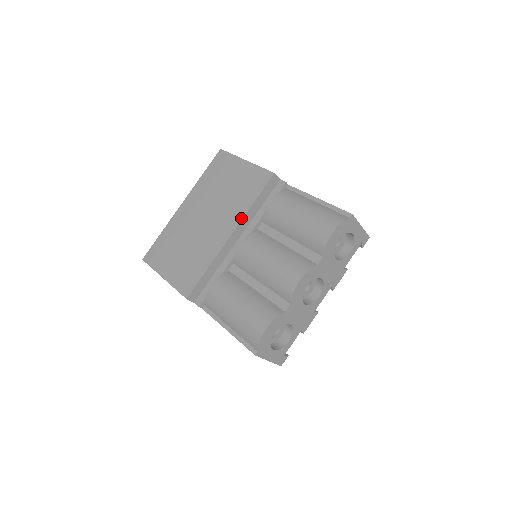
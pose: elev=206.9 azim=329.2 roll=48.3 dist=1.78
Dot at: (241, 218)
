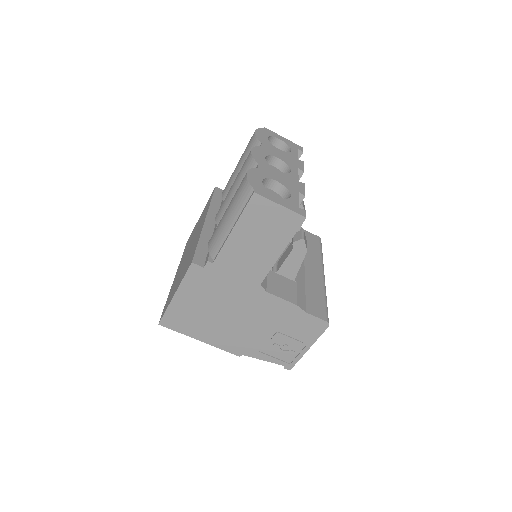
Dot at: (207, 211)
